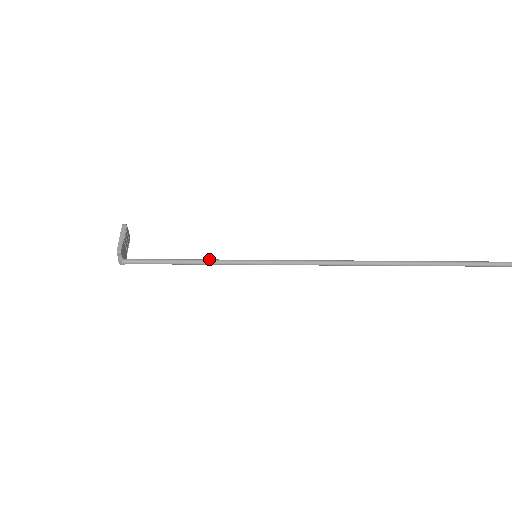
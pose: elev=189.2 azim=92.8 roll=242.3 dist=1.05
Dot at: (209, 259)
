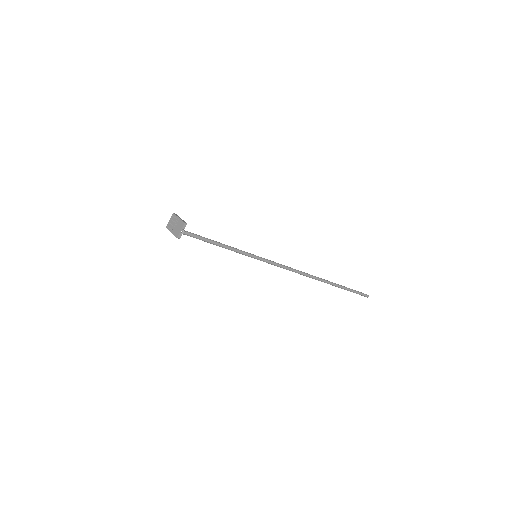
Dot at: (235, 248)
